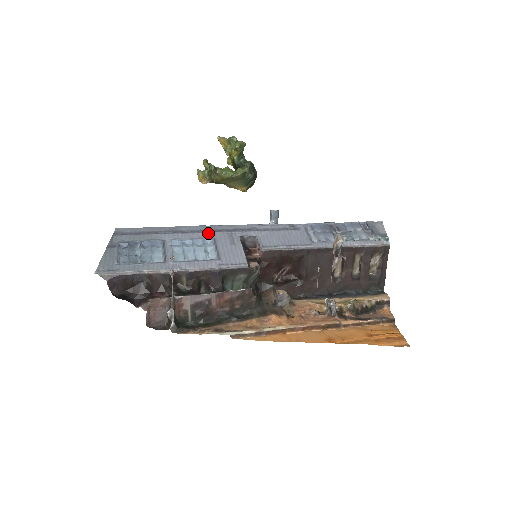
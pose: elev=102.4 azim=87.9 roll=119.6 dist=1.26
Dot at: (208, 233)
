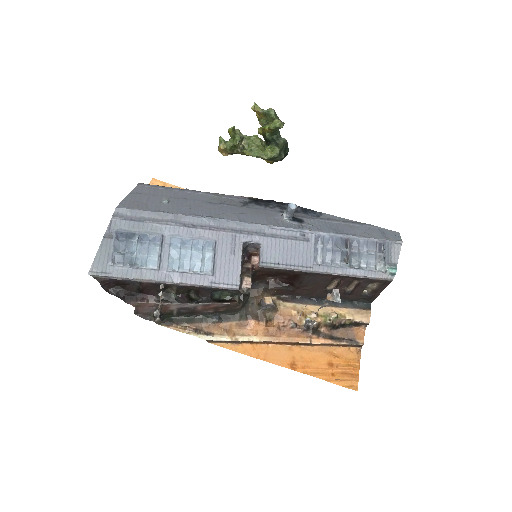
Dot at: (211, 232)
